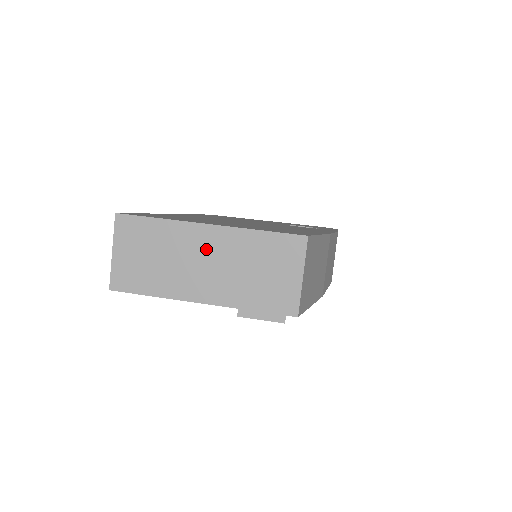
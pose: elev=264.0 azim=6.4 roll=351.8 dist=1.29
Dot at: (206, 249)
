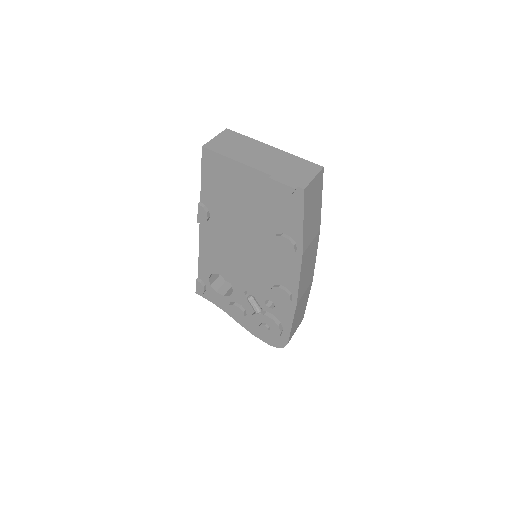
Dot at: (267, 153)
